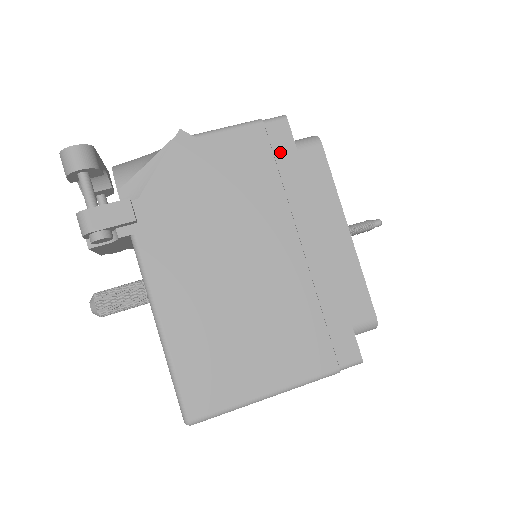
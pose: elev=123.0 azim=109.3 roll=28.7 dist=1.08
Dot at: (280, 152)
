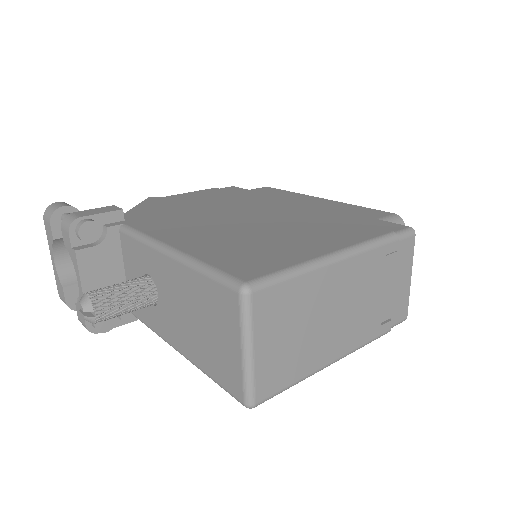
Dot at: (237, 192)
